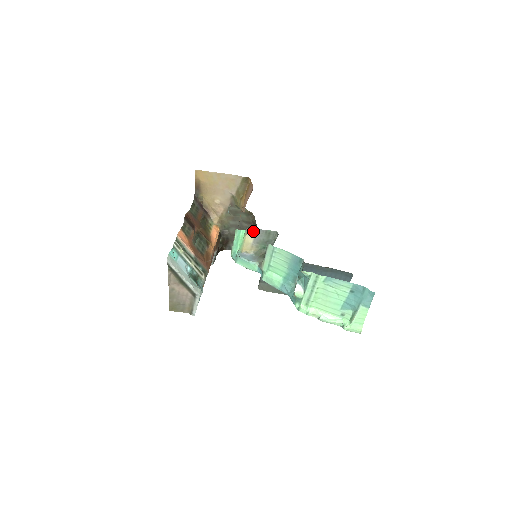
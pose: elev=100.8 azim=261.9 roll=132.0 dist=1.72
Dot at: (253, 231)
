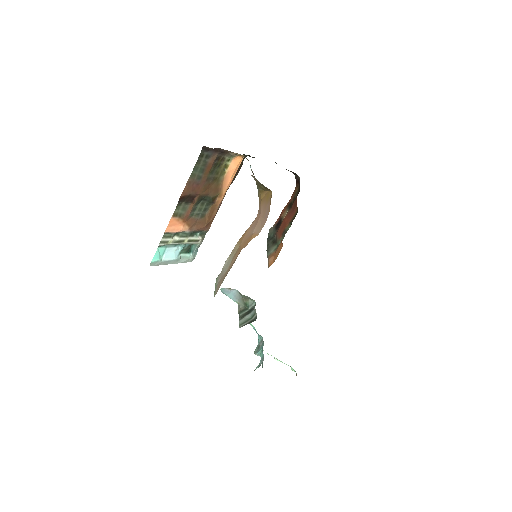
Dot at: occluded
